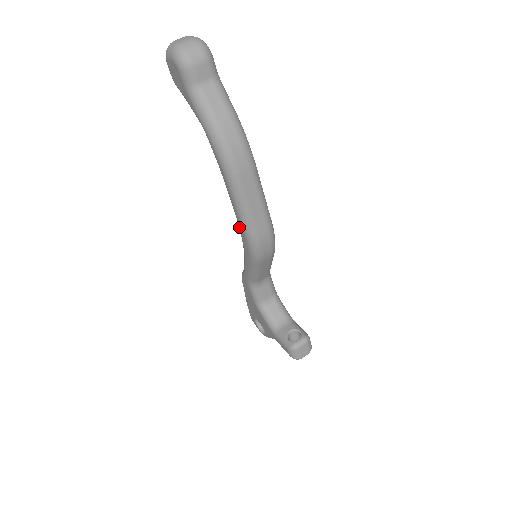
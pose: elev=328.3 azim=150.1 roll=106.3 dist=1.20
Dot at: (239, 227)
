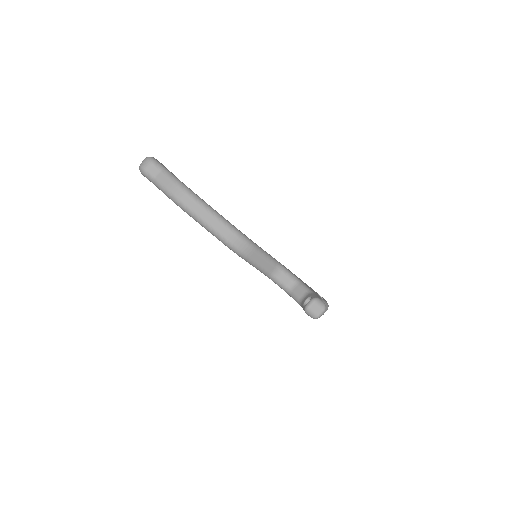
Dot at: occluded
